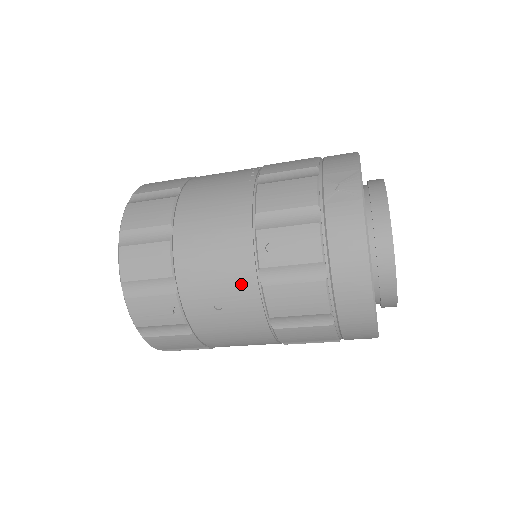
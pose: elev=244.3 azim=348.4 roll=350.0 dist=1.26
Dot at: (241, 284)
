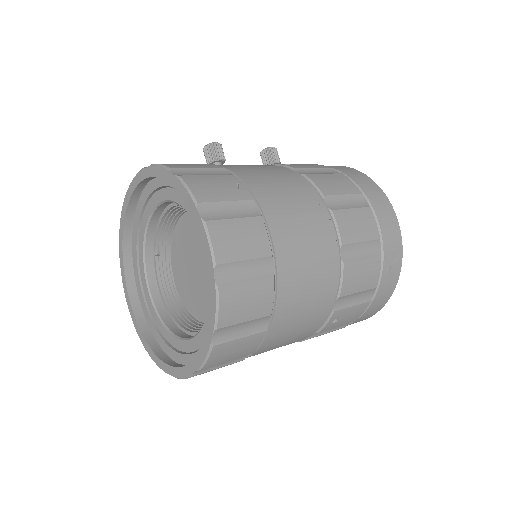
Dot at: occluded
